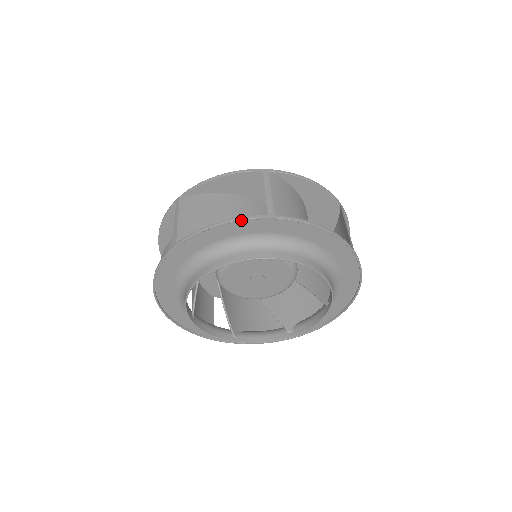
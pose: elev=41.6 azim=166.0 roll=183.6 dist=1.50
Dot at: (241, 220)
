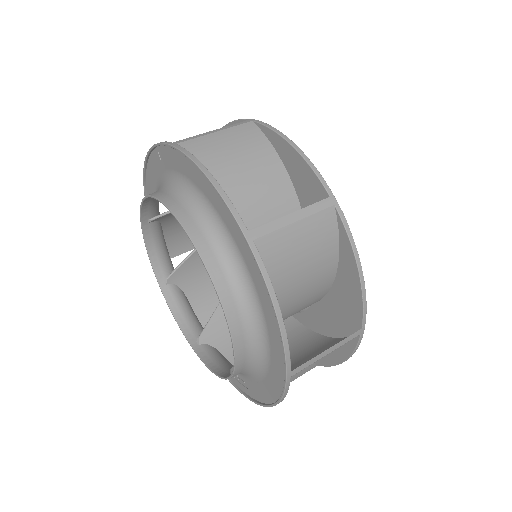
Dot at: (157, 144)
